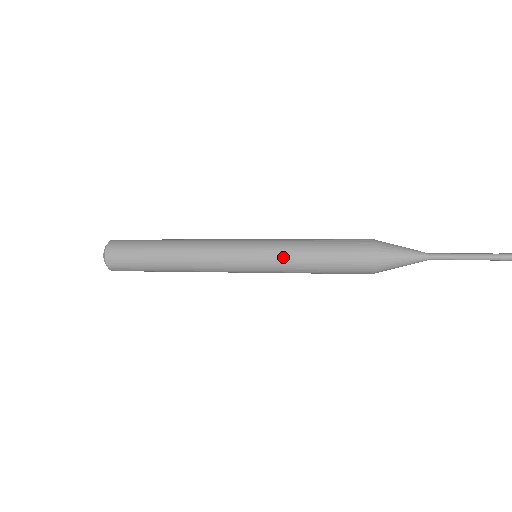
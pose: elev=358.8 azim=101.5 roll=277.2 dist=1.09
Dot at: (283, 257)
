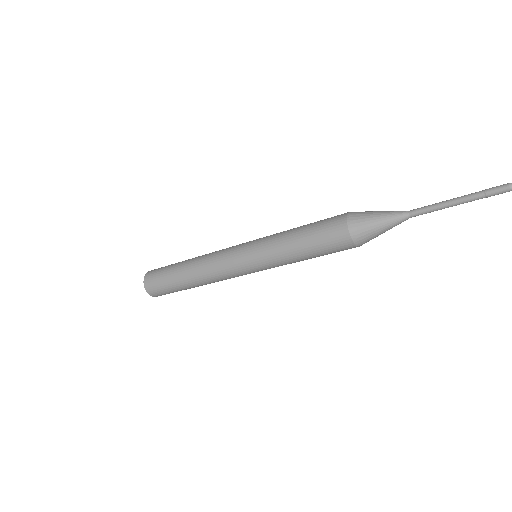
Dot at: (271, 239)
